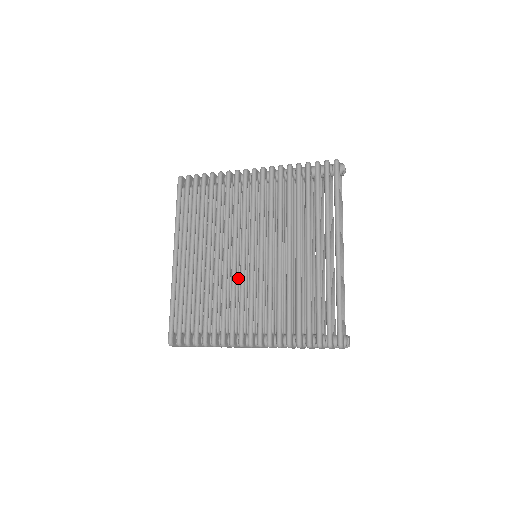
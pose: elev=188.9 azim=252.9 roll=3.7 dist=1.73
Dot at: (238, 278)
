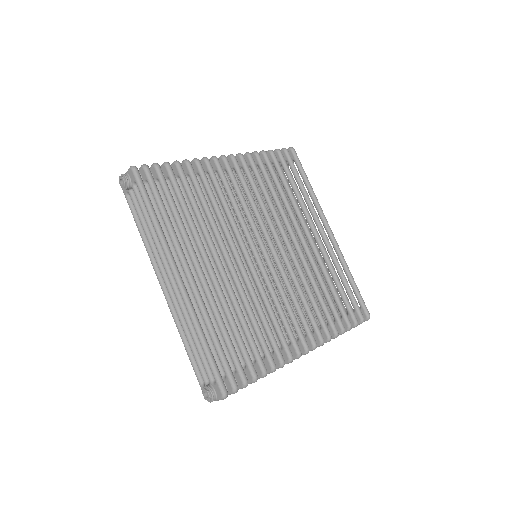
Dot at: (255, 284)
